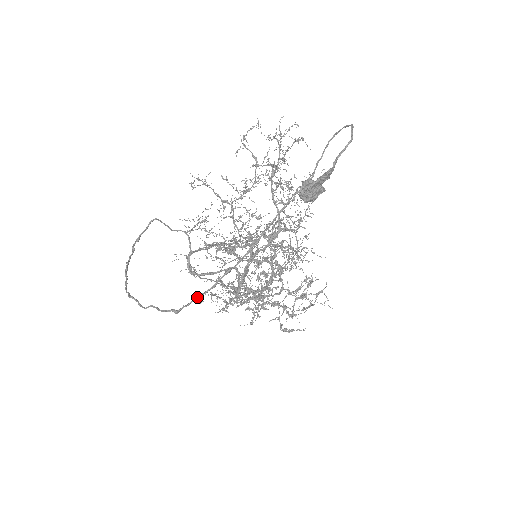
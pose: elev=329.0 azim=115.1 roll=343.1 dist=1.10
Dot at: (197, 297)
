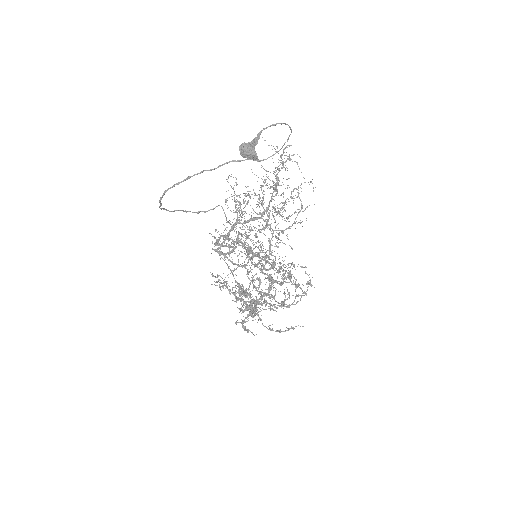
Dot at: (170, 188)
